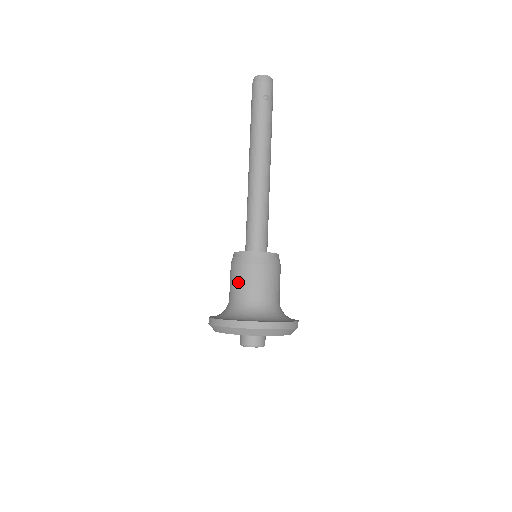
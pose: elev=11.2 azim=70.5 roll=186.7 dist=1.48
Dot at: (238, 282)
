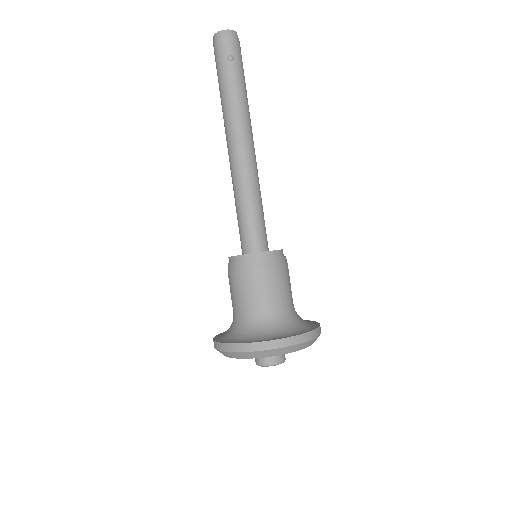
Dot at: (236, 294)
